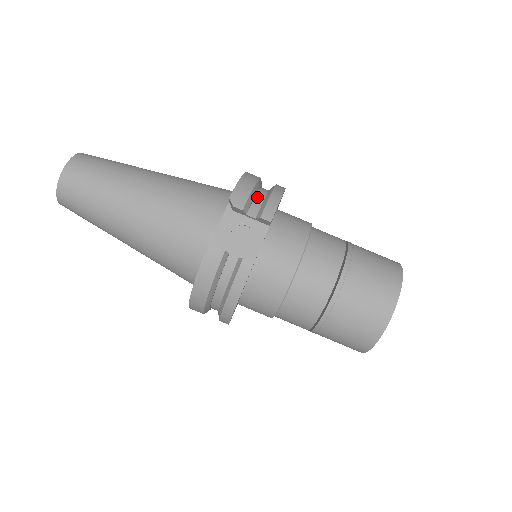
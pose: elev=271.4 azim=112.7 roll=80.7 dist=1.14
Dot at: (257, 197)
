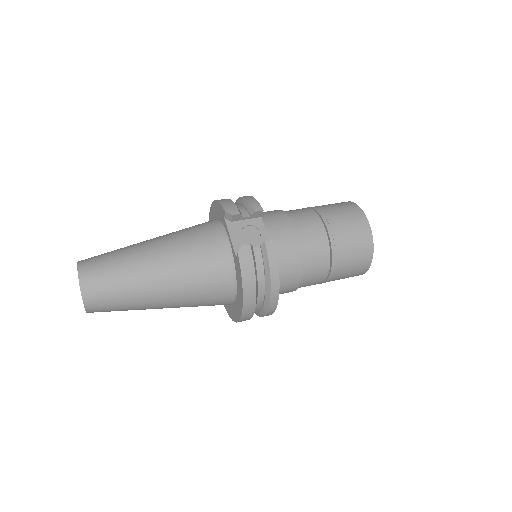
Dot at: occluded
